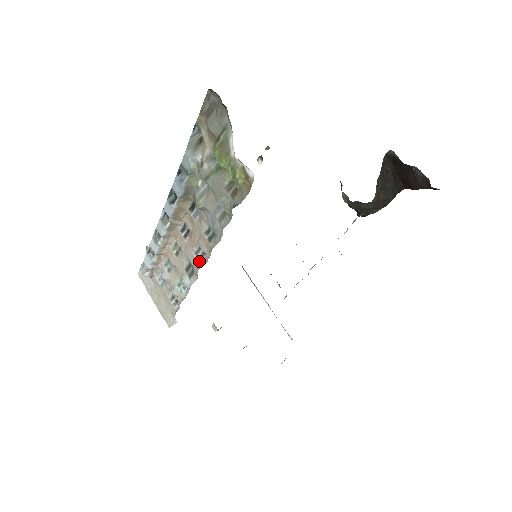
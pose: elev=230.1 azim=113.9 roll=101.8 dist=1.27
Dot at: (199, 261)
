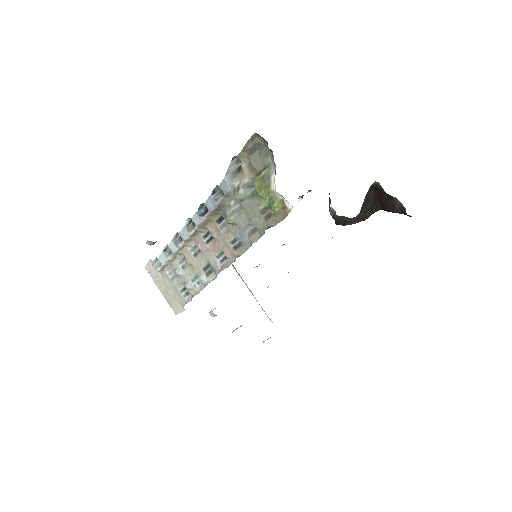
Dot at: (220, 264)
